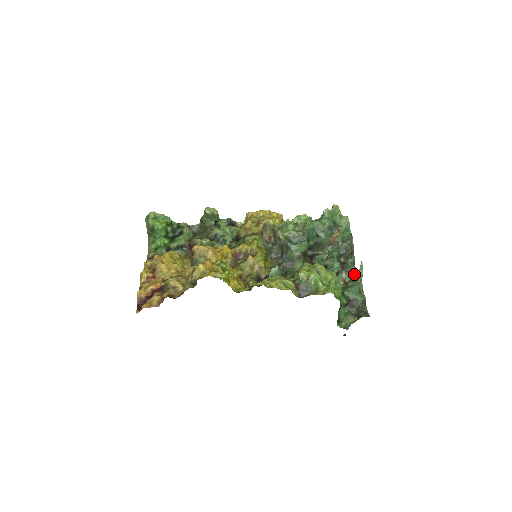
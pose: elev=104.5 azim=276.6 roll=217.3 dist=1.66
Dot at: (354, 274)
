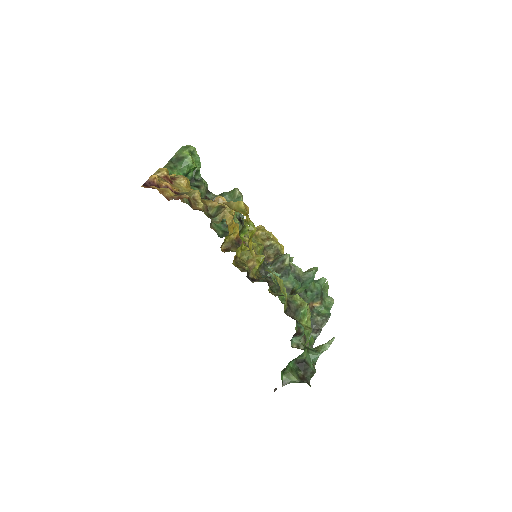
Dot at: (311, 347)
